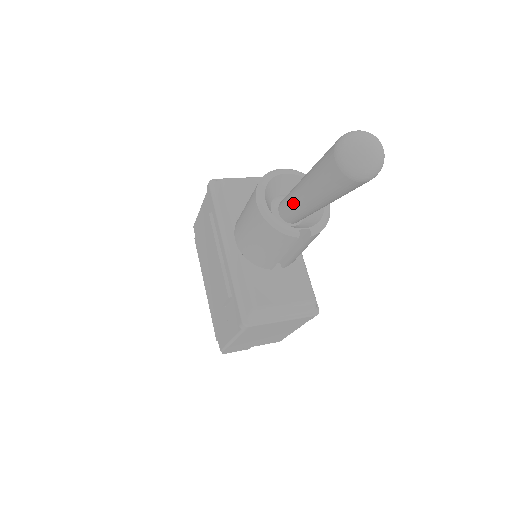
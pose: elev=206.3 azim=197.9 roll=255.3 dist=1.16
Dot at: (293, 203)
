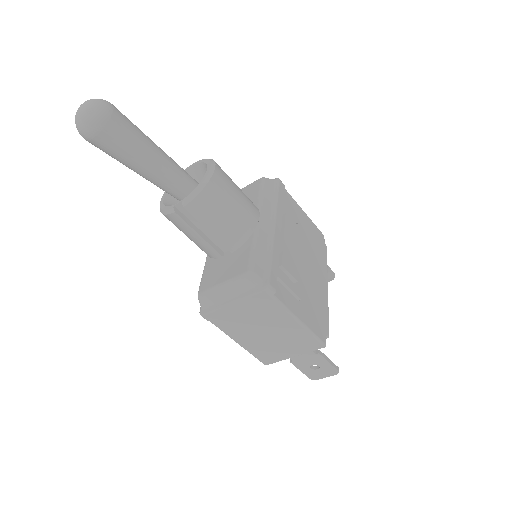
Dot at: occluded
